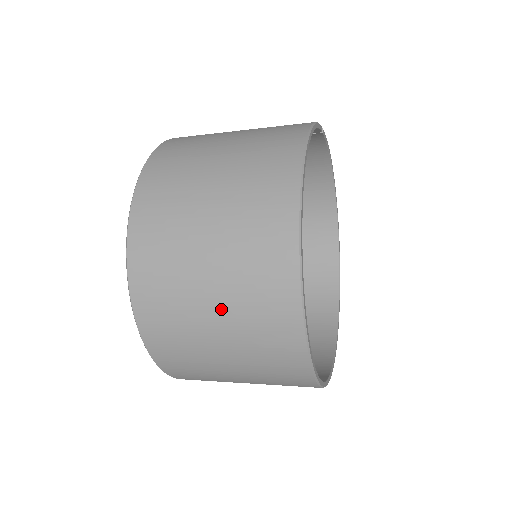
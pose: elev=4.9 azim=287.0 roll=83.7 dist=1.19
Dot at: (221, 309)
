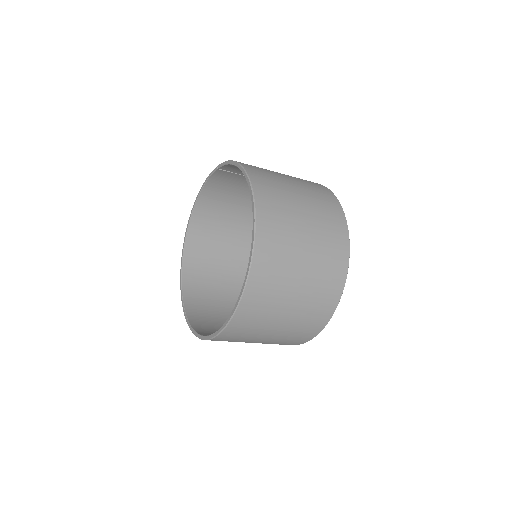
Dot at: (306, 274)
